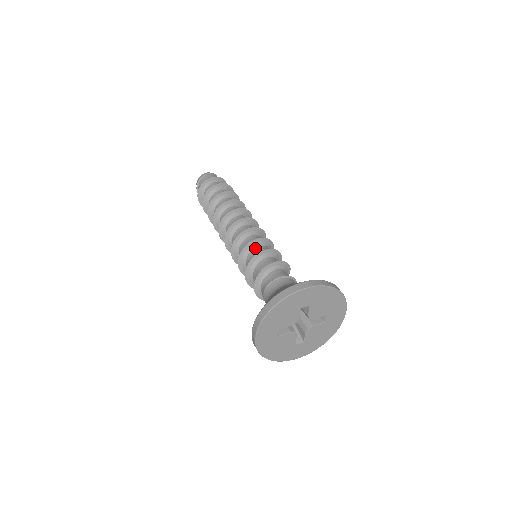
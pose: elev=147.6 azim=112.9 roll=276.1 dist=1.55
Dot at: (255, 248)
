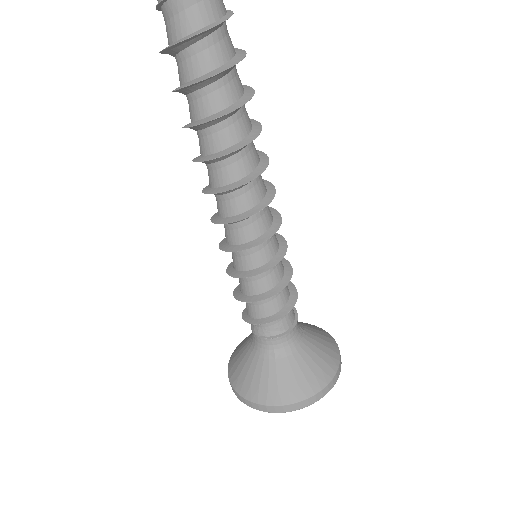
Dot at: (258, 275)
